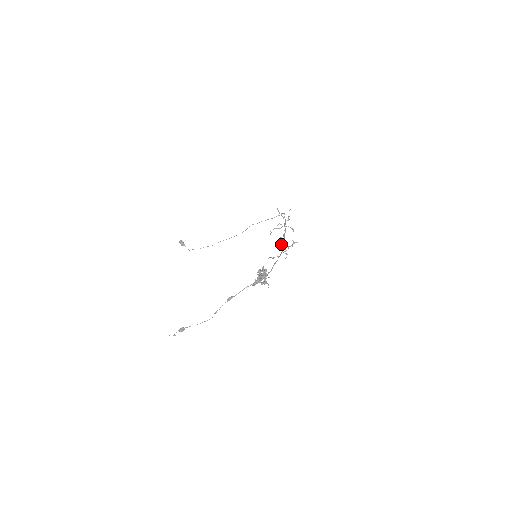
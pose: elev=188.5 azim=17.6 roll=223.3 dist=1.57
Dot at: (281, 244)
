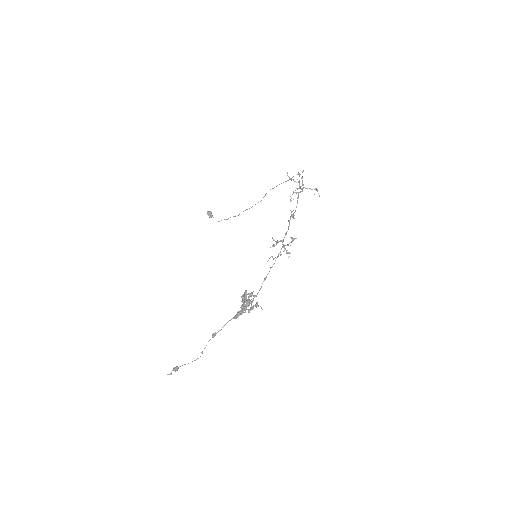
Dot at: (278, 242)
